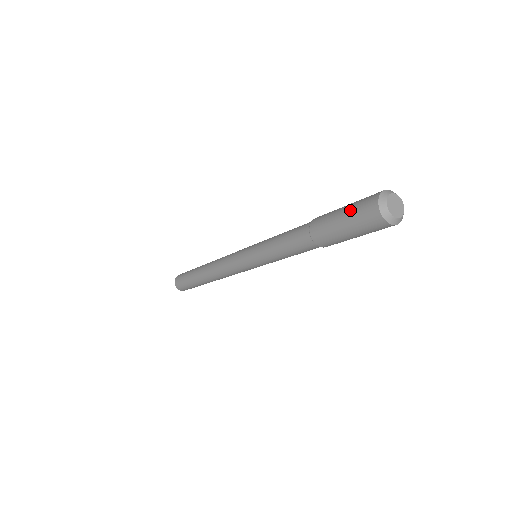
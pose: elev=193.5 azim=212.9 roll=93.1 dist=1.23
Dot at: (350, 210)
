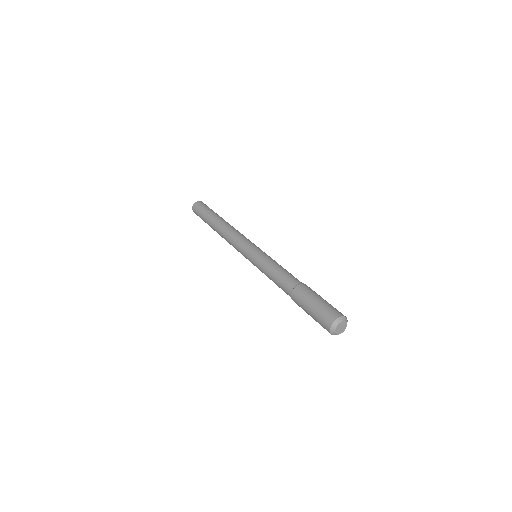
Dot at: (320, 307)
